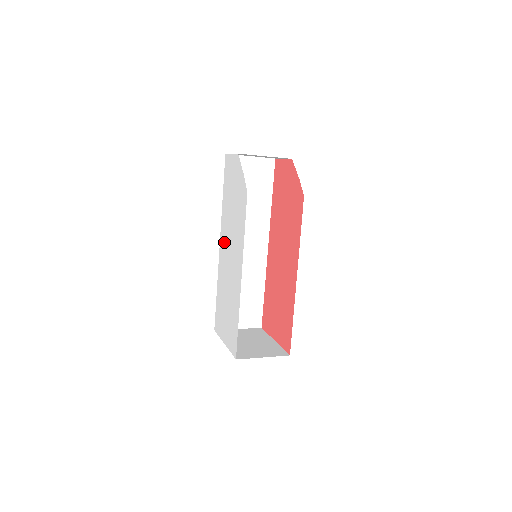
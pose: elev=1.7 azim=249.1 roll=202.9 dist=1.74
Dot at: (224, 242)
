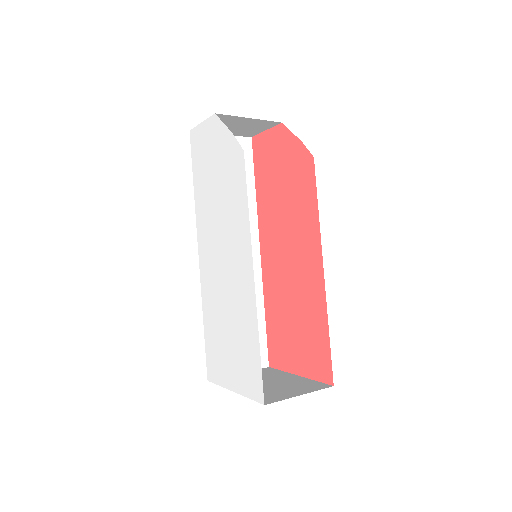
Dot at: (207, 245)
